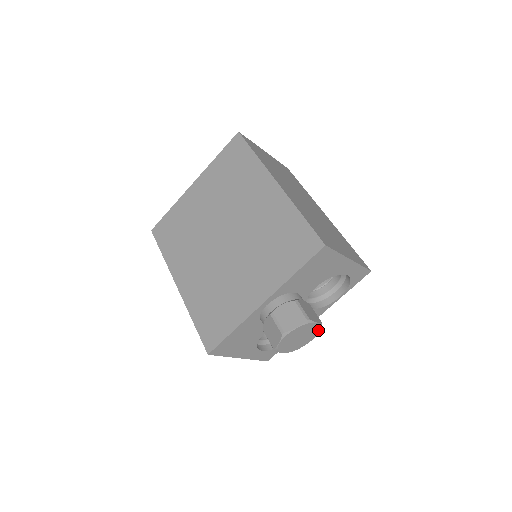
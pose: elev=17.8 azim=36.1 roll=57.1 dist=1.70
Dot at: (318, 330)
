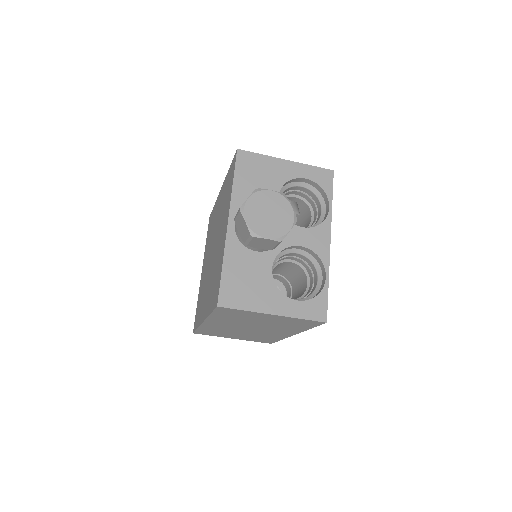
Dot at: (287, 202)
